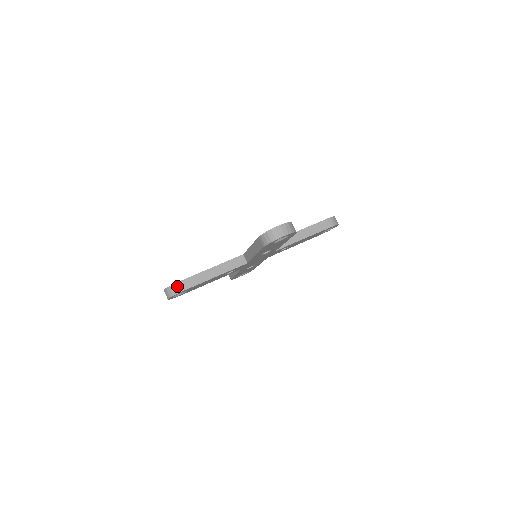
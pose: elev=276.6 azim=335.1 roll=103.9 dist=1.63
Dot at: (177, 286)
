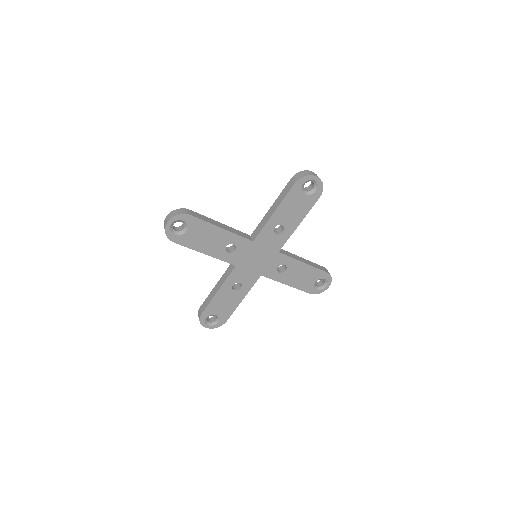
Dot at: (186, 210)
